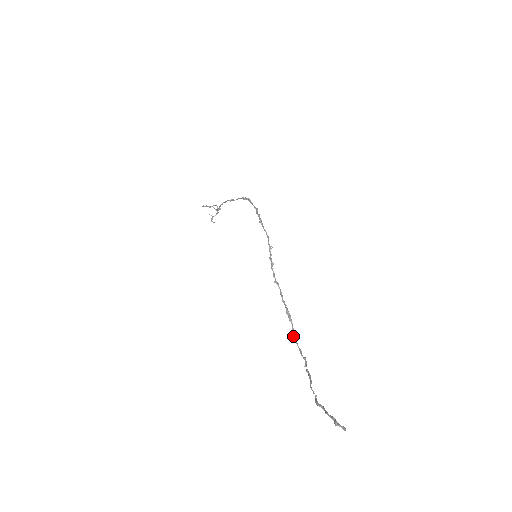
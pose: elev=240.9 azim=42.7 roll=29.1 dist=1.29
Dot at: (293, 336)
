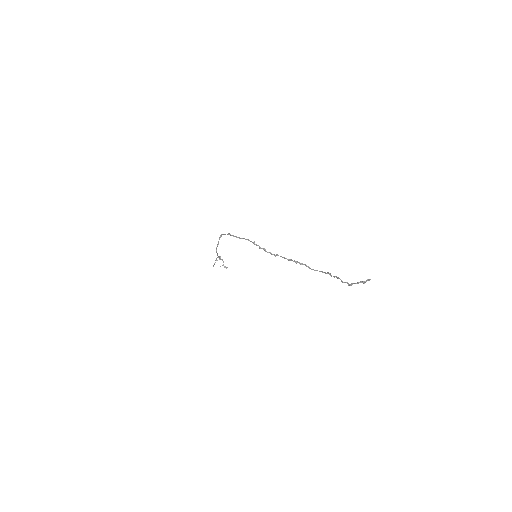
Dot at: occluded
